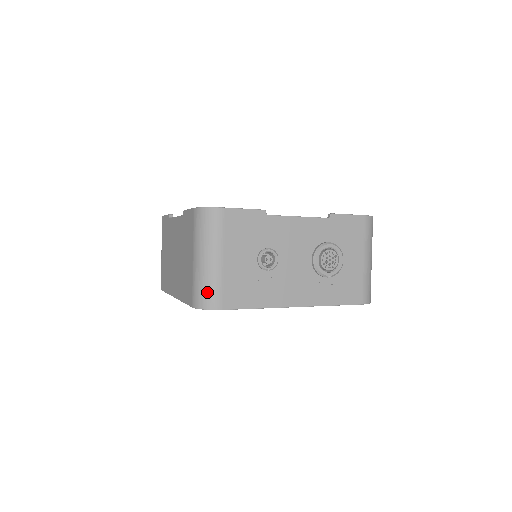
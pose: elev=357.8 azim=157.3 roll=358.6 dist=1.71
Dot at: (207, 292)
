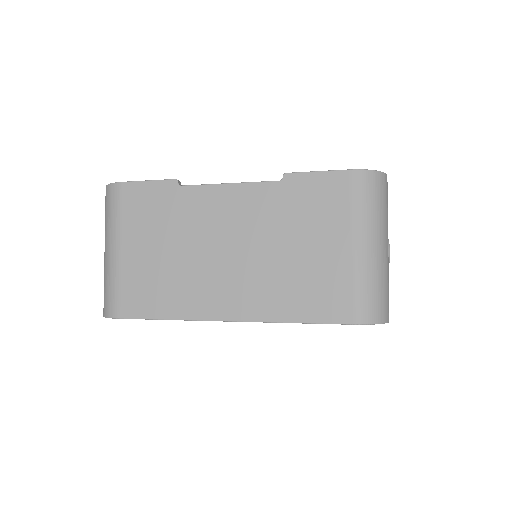
Dot at: (382, 297)
